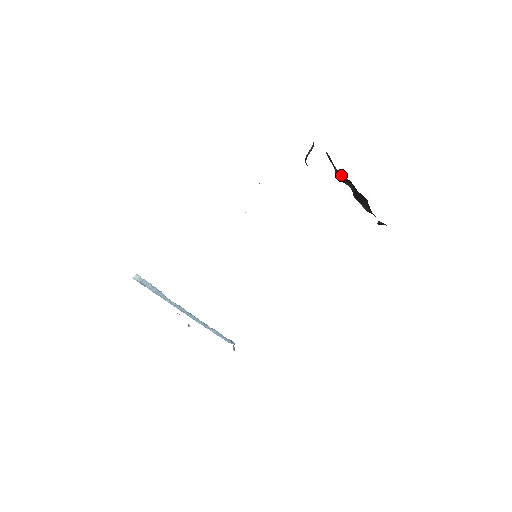
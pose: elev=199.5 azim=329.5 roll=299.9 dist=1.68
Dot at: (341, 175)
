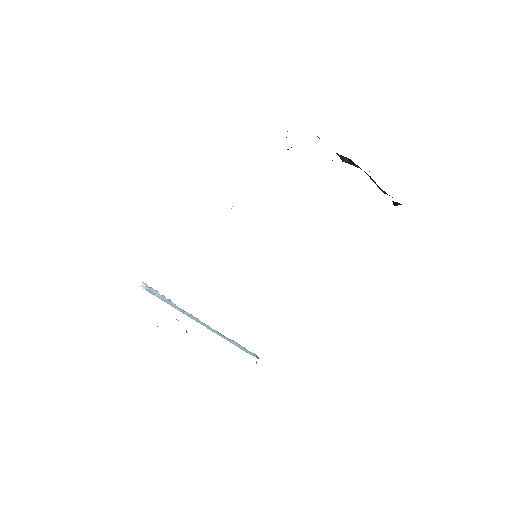
Dot at: (340, 155)
